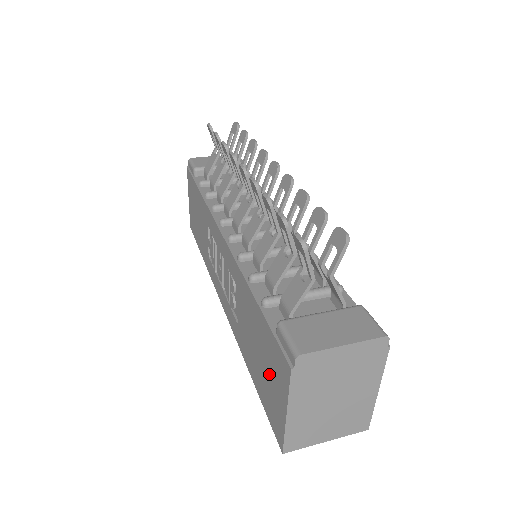
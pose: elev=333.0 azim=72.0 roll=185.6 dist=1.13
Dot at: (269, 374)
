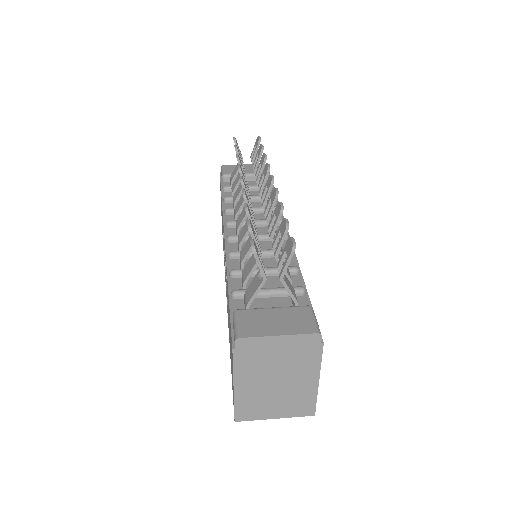
Dot at: (231, 354)
